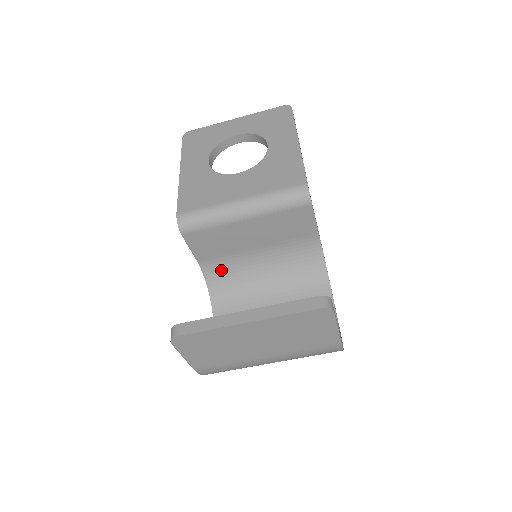
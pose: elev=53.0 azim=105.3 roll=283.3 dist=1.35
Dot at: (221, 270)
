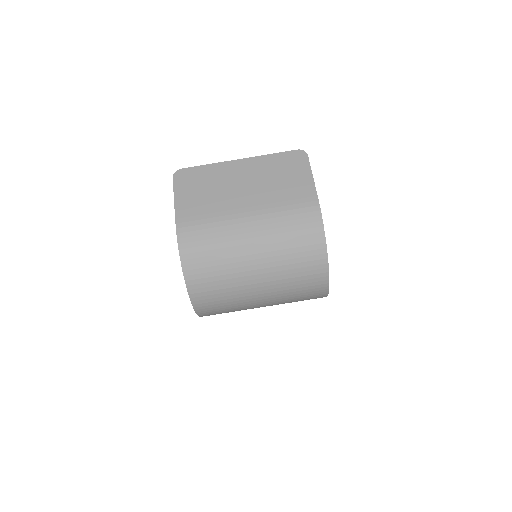
Dot at: occluded
